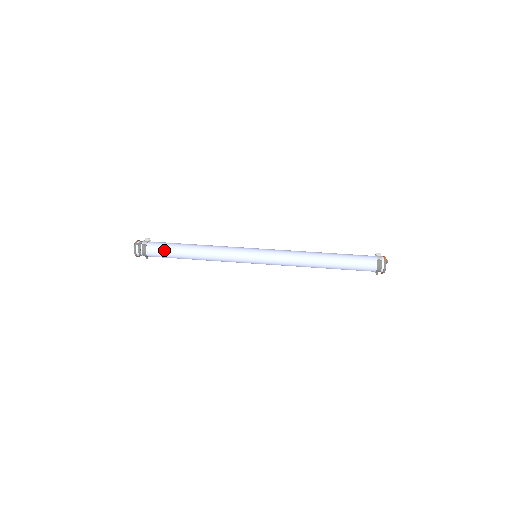
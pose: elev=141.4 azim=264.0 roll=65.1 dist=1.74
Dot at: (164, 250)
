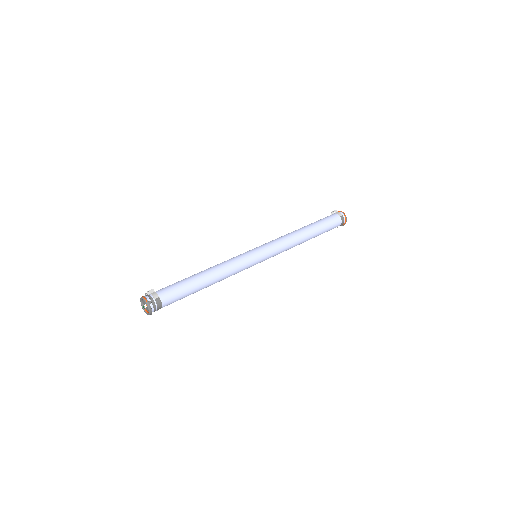
Dot at: (180, 294)
